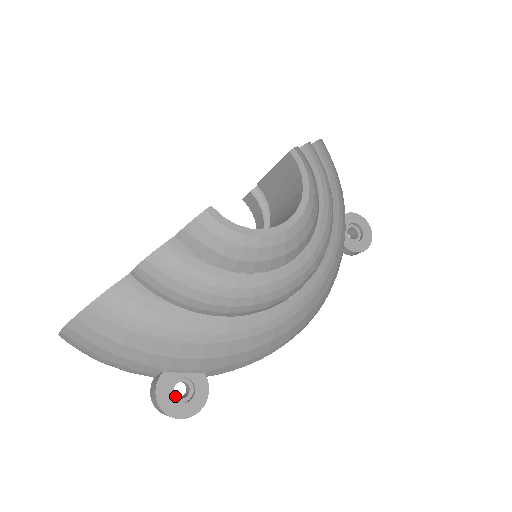
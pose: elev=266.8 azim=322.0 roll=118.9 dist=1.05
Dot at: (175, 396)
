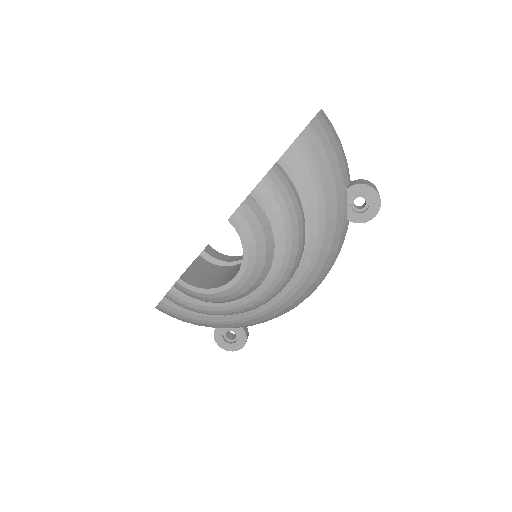
Dot at: (227, 338)
